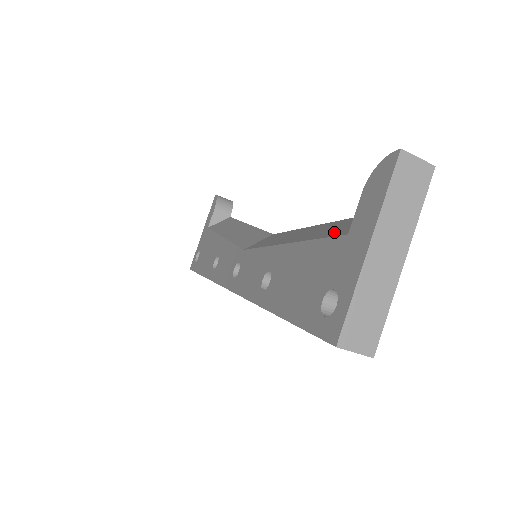
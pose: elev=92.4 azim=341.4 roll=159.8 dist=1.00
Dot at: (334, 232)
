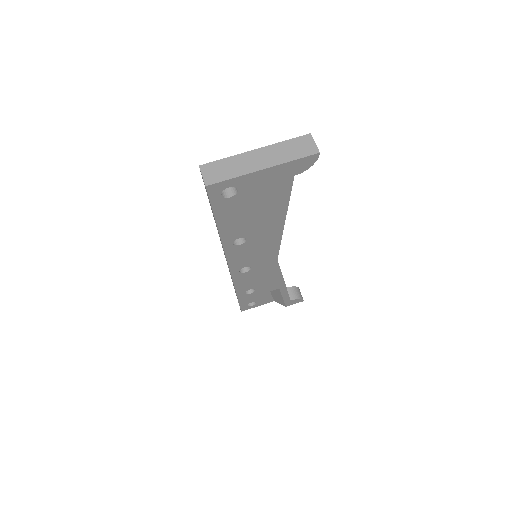
Dot at: occluded
